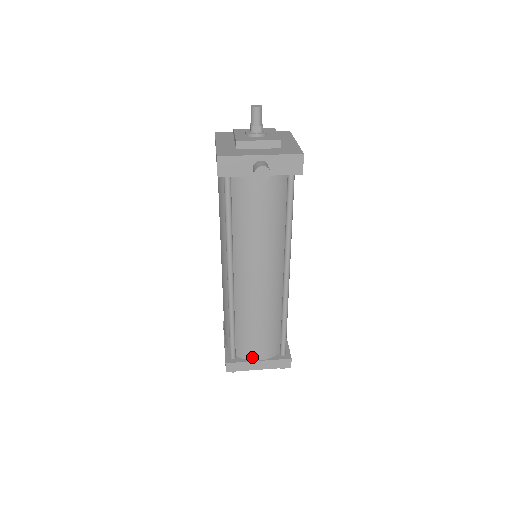
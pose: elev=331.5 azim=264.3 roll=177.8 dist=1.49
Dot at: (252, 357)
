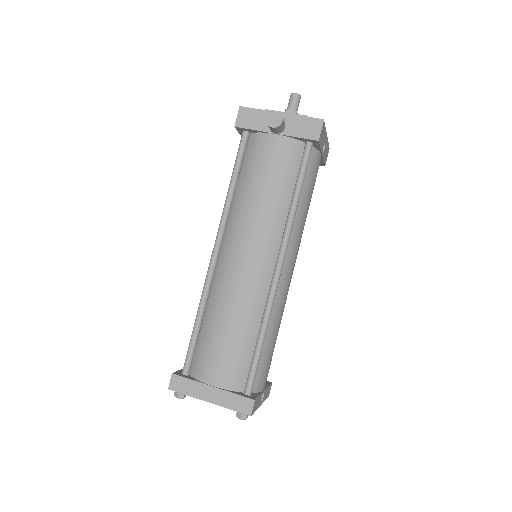
Dot at: (206, 377)
